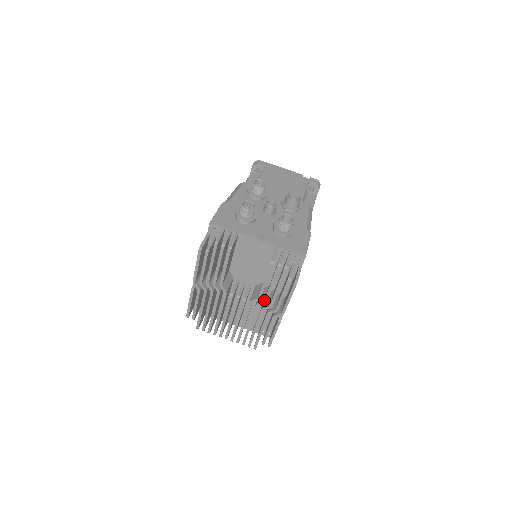
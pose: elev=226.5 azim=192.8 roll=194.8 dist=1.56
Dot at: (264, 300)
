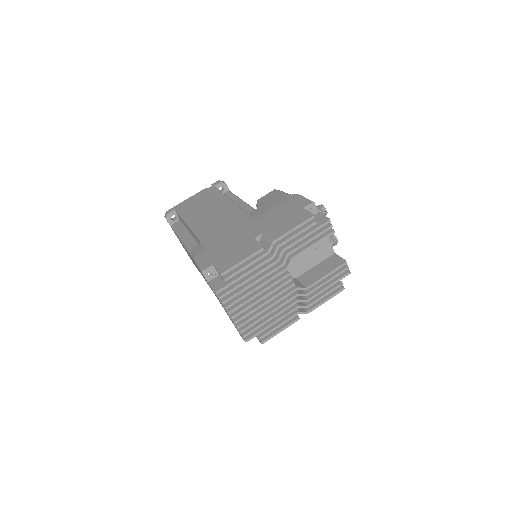
Dot at: (309, 292)
